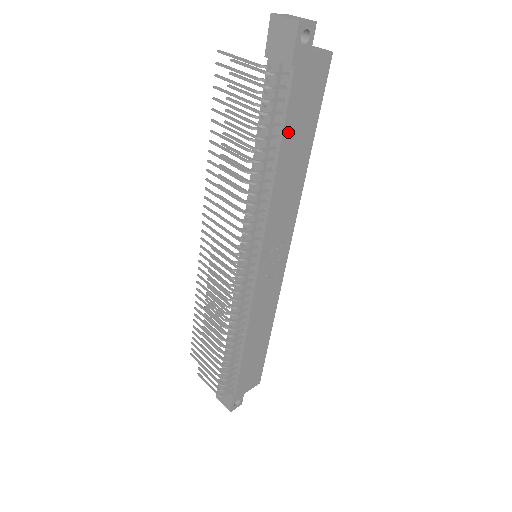
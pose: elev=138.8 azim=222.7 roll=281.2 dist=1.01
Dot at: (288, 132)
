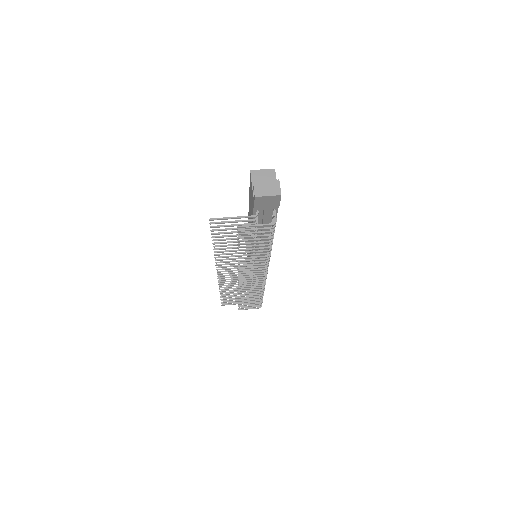
Dot at: occluded
